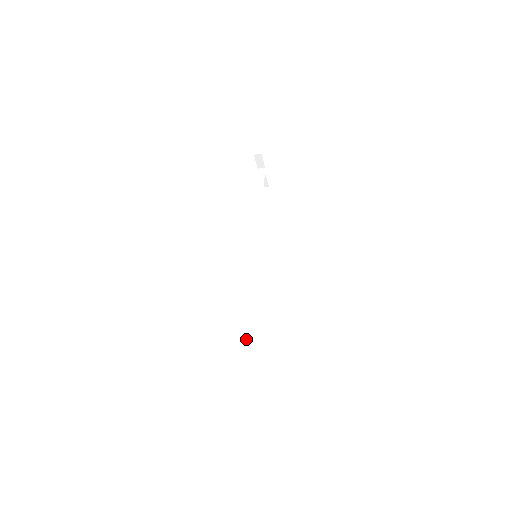
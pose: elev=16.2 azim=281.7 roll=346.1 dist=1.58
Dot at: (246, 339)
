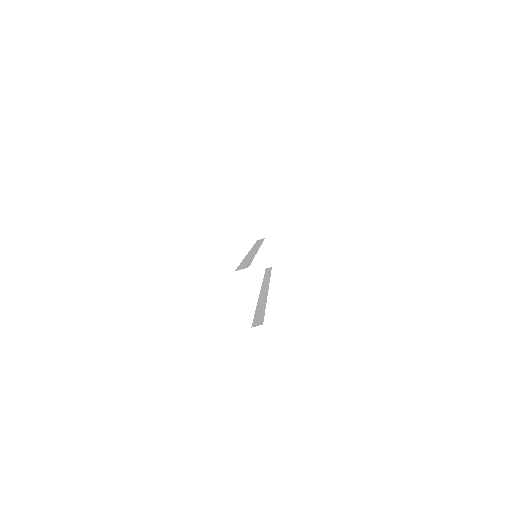
Dot at: (241, 264)
